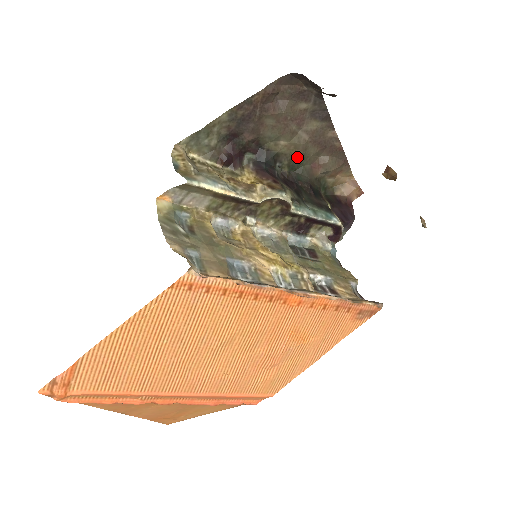
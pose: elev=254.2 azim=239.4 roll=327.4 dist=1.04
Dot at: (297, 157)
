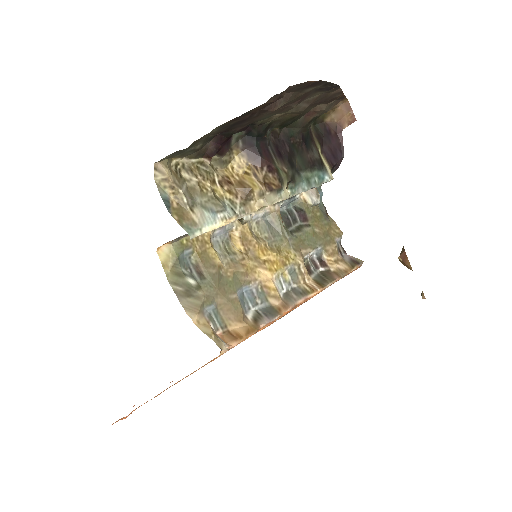
Dot at: (291, 118)
